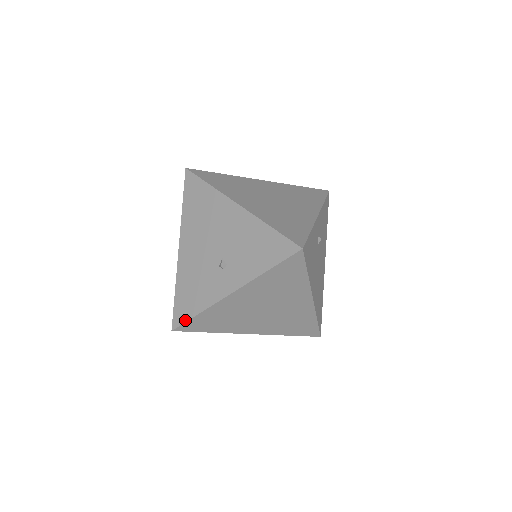
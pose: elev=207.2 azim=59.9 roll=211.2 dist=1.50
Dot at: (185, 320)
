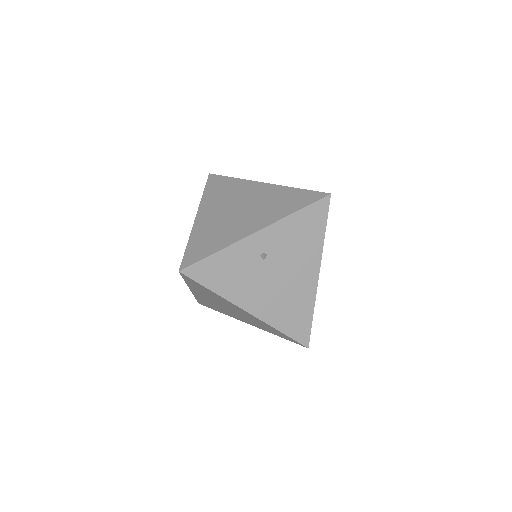
Dot at: occluded
